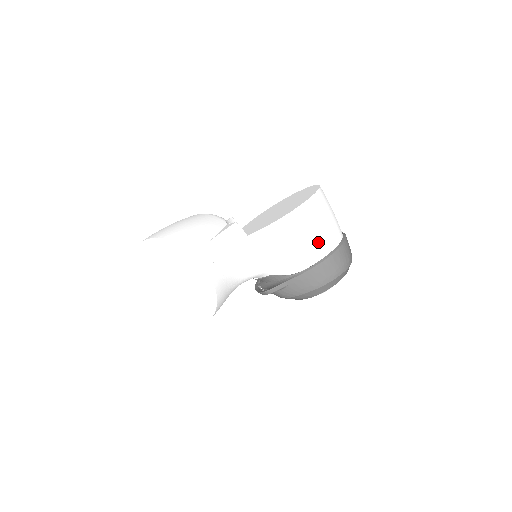
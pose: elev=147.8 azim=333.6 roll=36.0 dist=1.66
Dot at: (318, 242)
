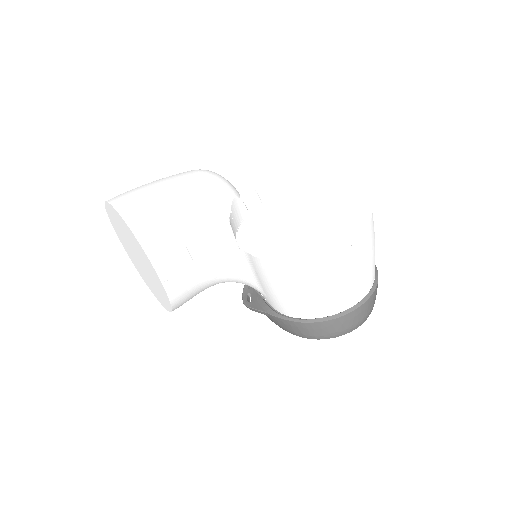
Dot at: (319, 302)
